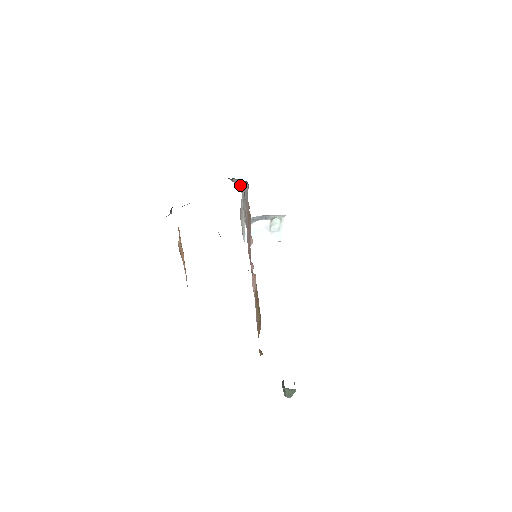
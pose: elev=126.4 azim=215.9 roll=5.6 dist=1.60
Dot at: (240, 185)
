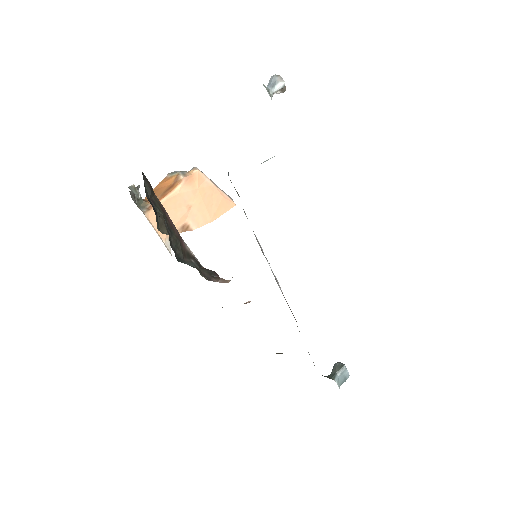
Dot at: occluded
